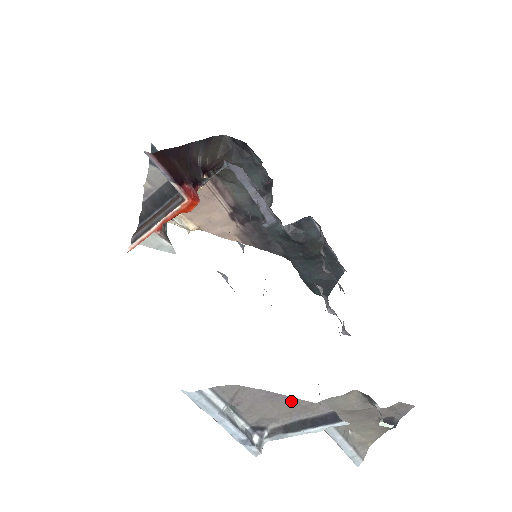
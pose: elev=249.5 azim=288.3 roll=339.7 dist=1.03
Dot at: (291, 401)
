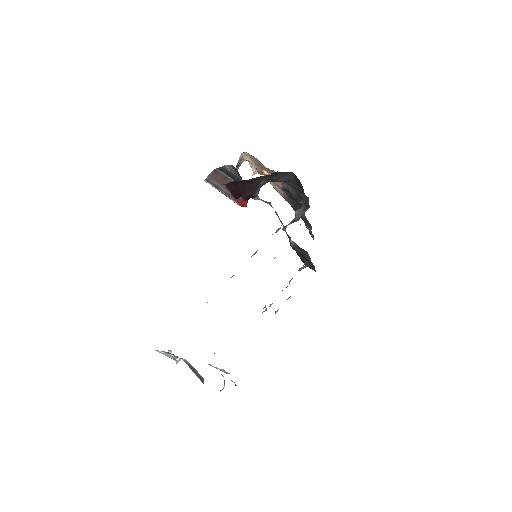
Dot at: occluded
